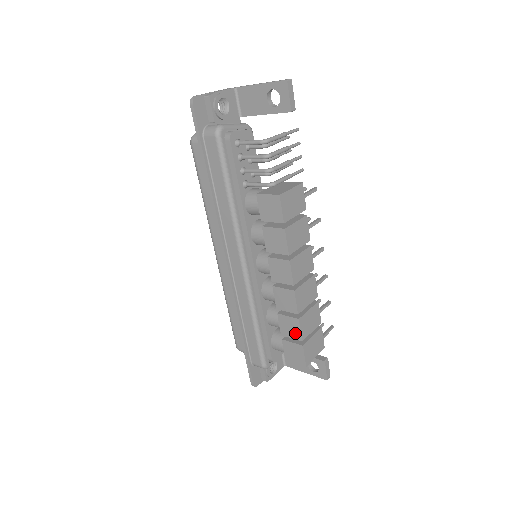
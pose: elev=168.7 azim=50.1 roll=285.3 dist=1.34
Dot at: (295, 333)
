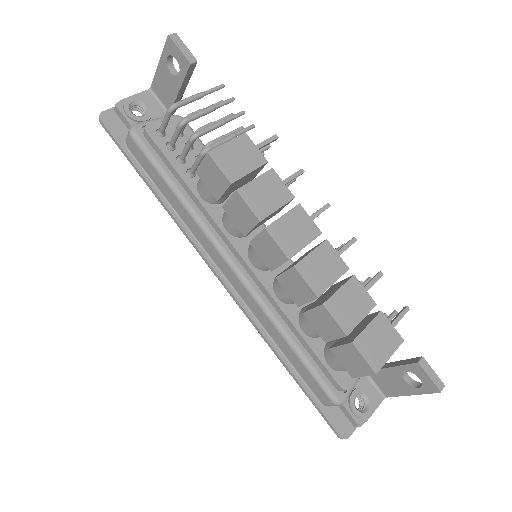
Dot at: (333, 329)
